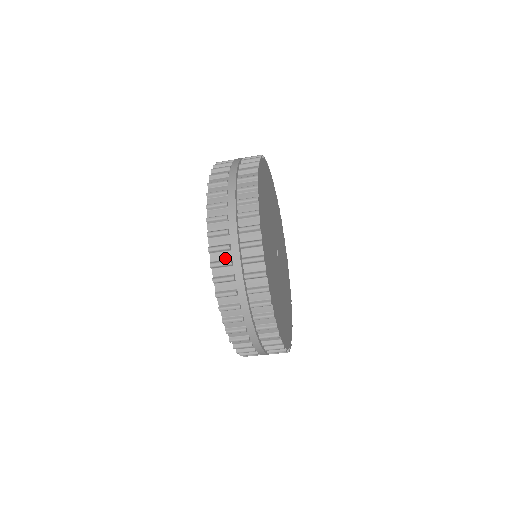
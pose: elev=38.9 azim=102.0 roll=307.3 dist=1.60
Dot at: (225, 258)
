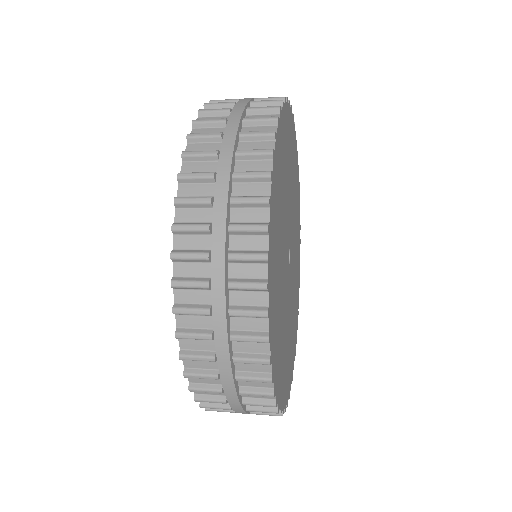
Dot at: (216, 394)
